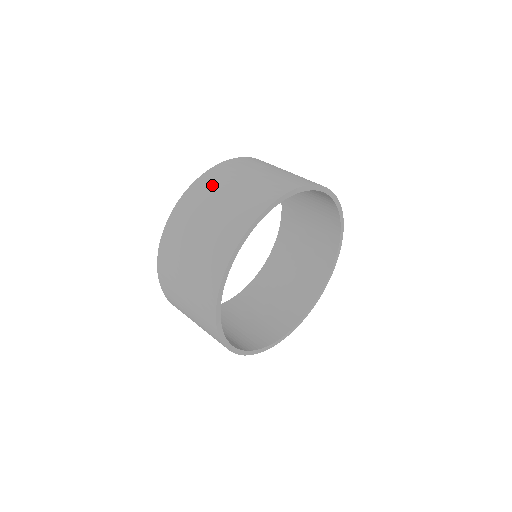
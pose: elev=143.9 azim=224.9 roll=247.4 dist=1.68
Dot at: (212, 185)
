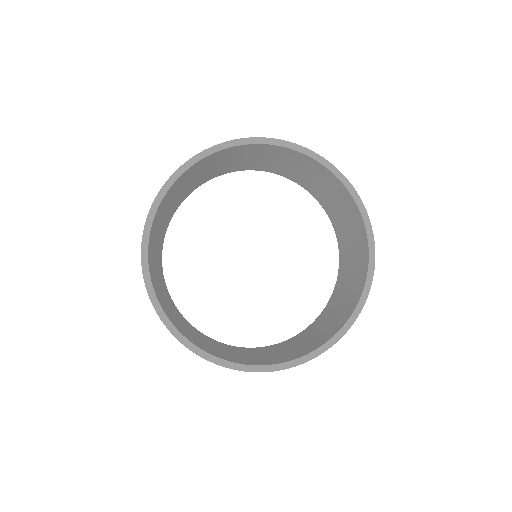
Dot at: occluded
